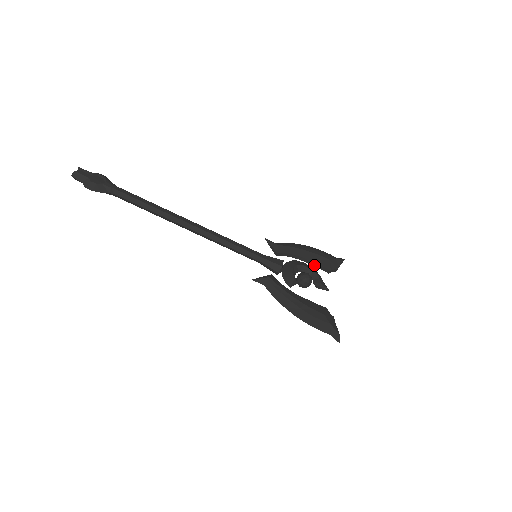
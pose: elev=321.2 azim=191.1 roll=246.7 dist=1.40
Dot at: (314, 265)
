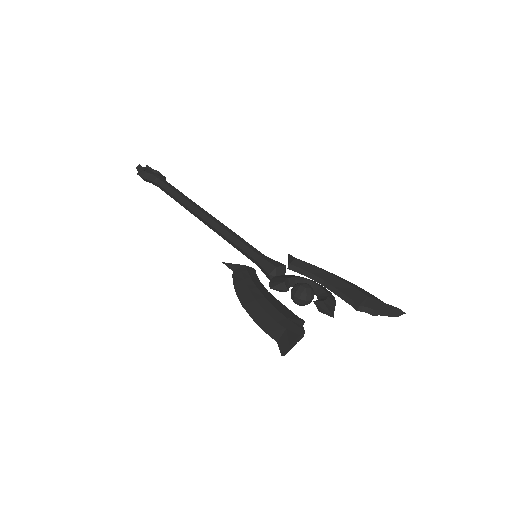
Dot at: (339, 295)
